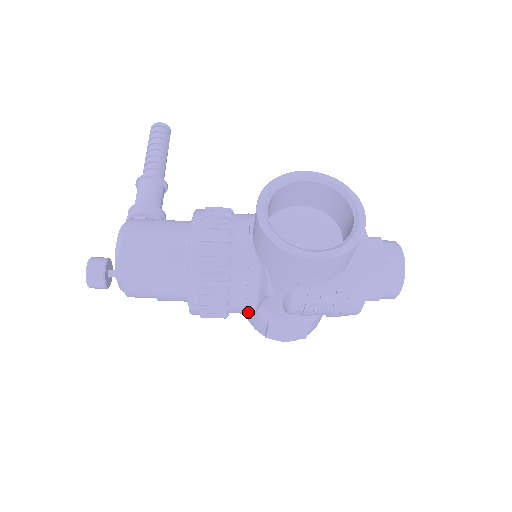
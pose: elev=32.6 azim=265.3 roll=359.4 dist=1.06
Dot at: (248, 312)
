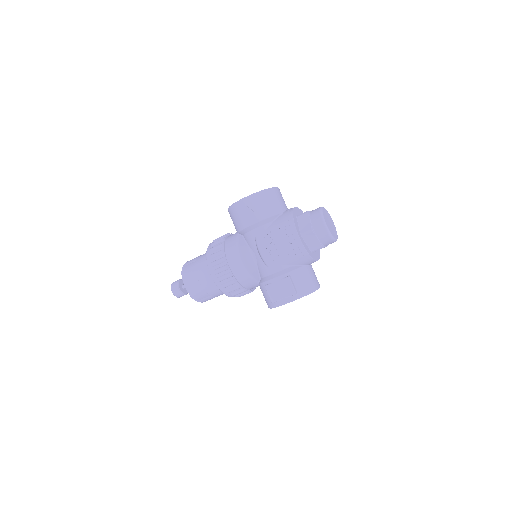
Dot at: (240, 266)
